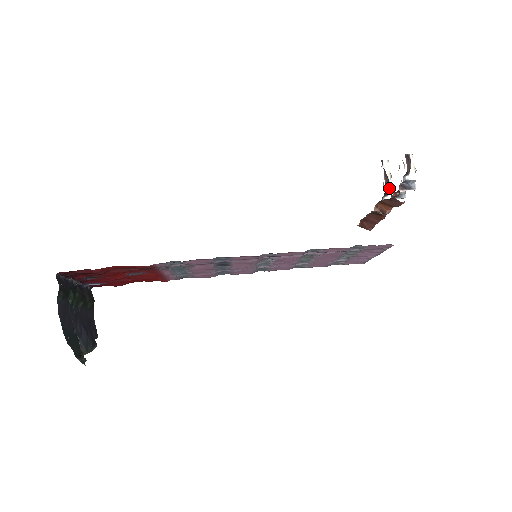
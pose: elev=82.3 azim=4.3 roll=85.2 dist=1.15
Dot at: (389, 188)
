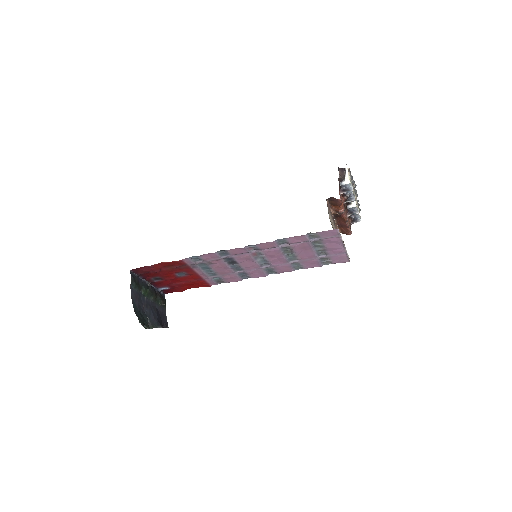
Dot at: occluded
